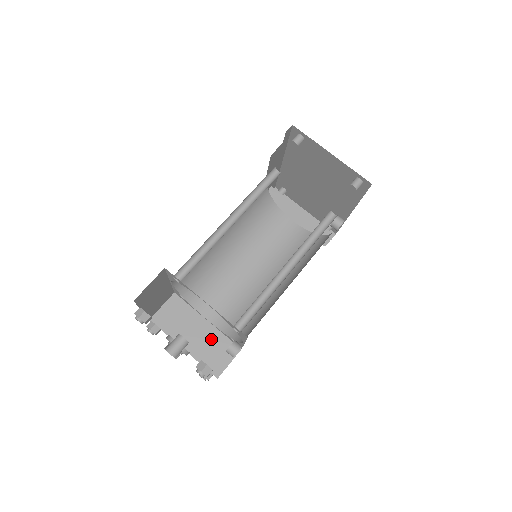
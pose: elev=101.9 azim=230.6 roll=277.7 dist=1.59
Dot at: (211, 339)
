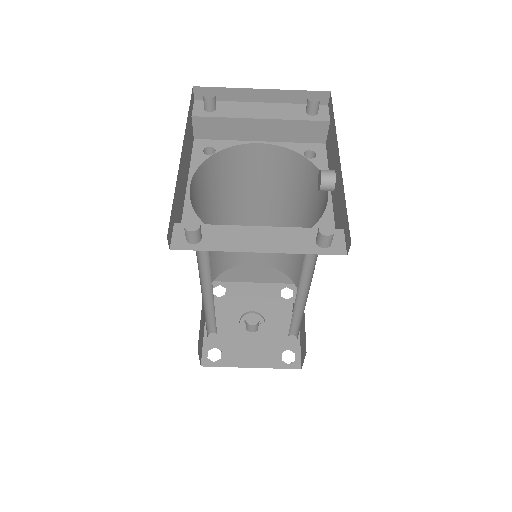
Dot at: (269, 269)
